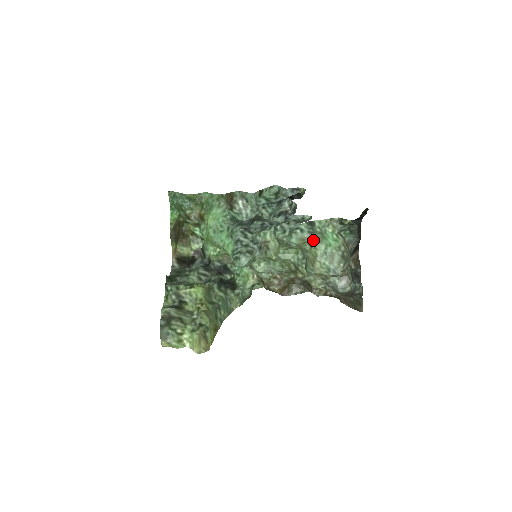
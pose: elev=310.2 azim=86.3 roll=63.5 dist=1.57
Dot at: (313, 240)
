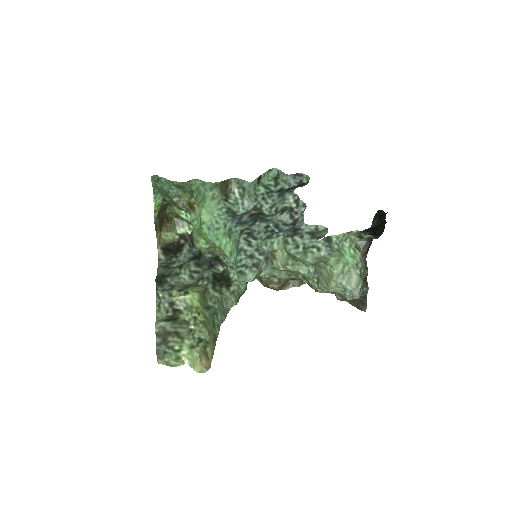
Dot at: (330, 259)
